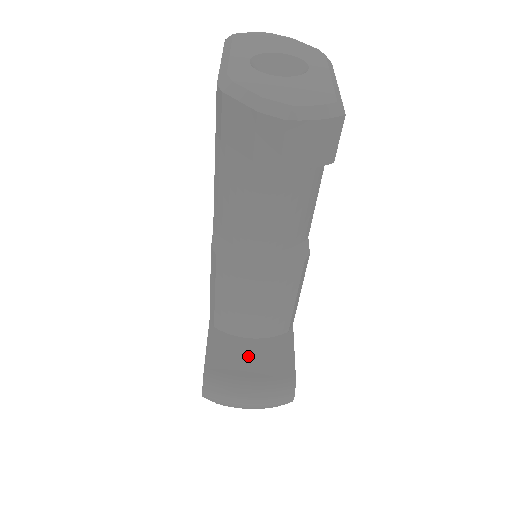
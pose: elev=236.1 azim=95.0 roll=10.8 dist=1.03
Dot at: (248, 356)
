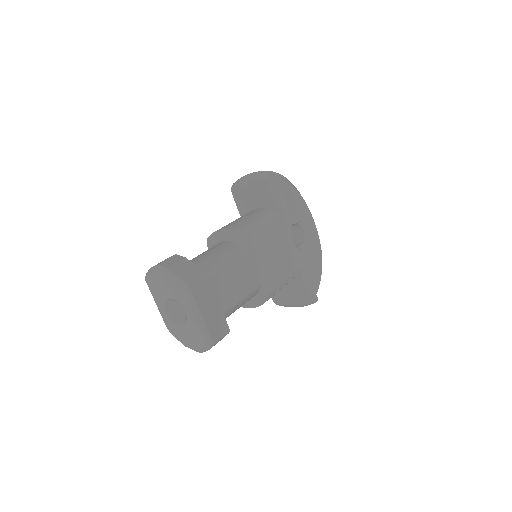
Dot at: (286, 292)
